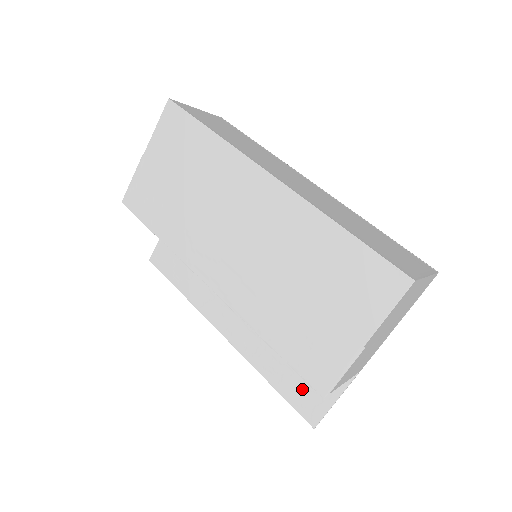
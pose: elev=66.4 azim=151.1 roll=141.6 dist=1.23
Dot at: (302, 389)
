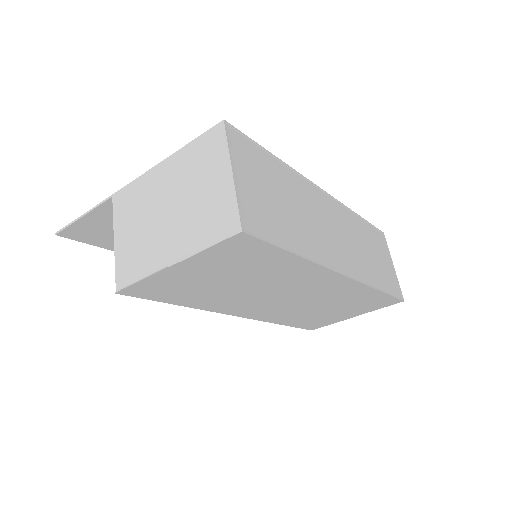
Dot at: occluded
